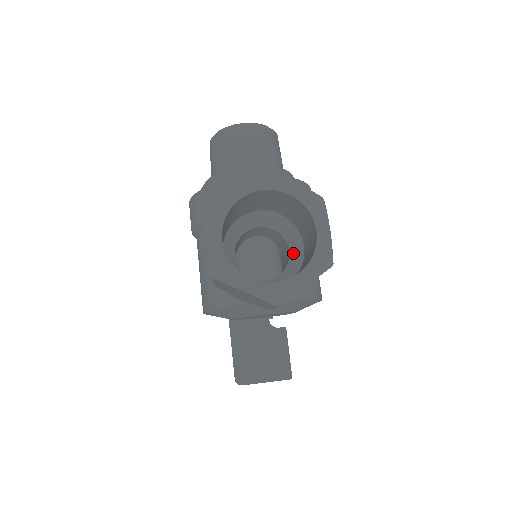
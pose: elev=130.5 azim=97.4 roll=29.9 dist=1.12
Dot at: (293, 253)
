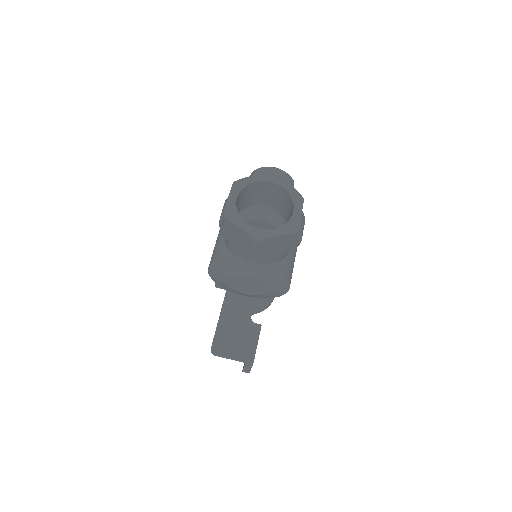
Dot at: occluded
